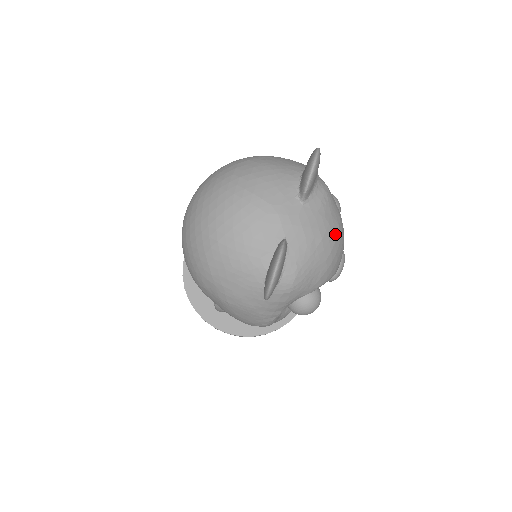
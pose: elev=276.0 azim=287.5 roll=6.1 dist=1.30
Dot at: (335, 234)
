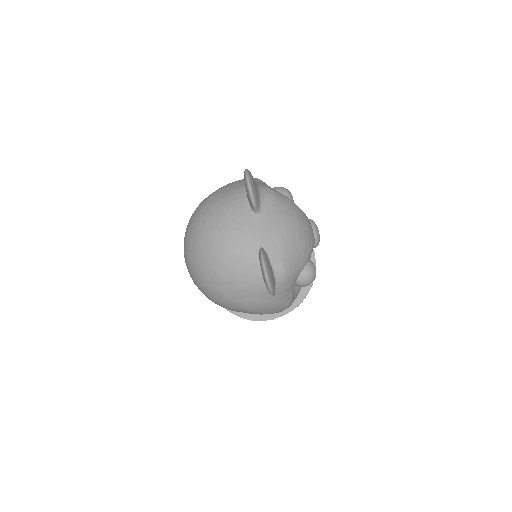
Dot at: (295, 219)
